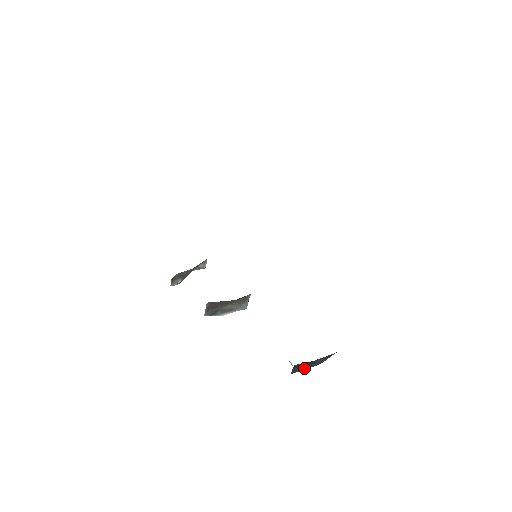
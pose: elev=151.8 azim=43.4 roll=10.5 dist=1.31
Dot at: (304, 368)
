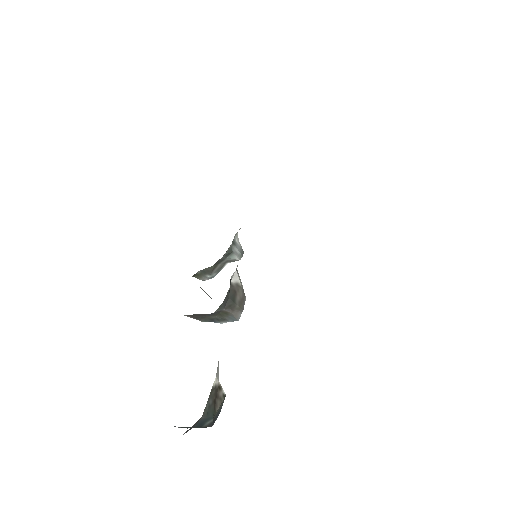
Dot at: (186, 427)
